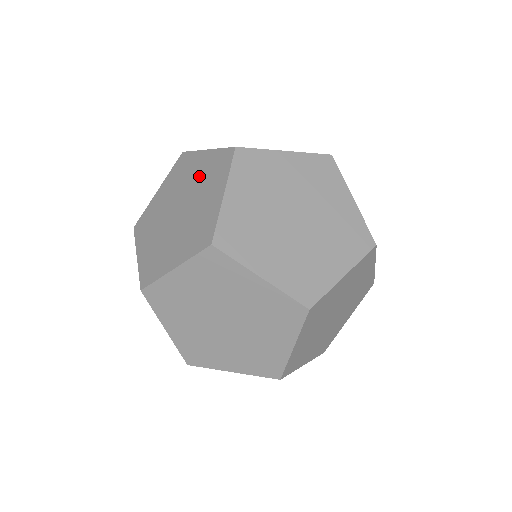
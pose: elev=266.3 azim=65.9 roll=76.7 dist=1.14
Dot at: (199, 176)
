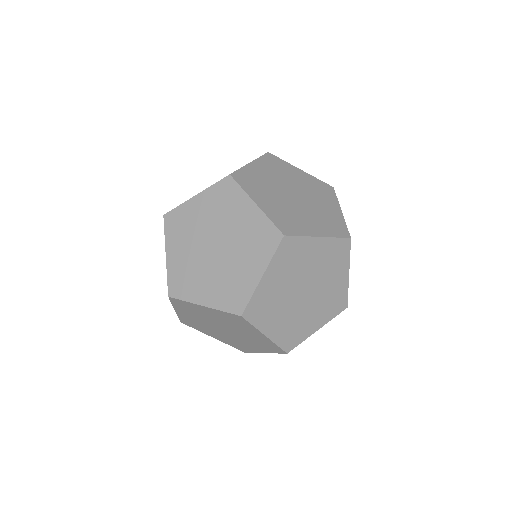
Dot at: occluded
